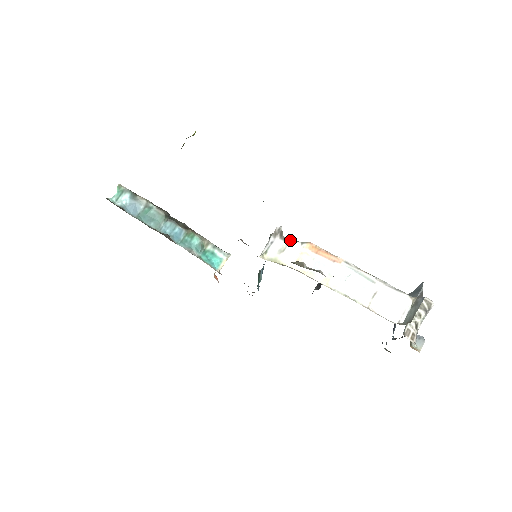
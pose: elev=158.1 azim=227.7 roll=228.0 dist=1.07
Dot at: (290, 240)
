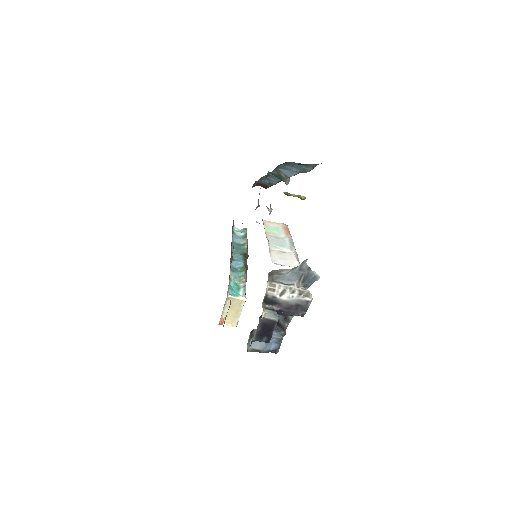
Dot at: occluded
